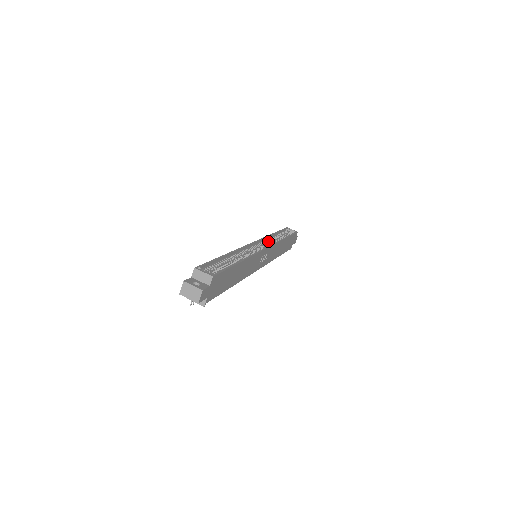
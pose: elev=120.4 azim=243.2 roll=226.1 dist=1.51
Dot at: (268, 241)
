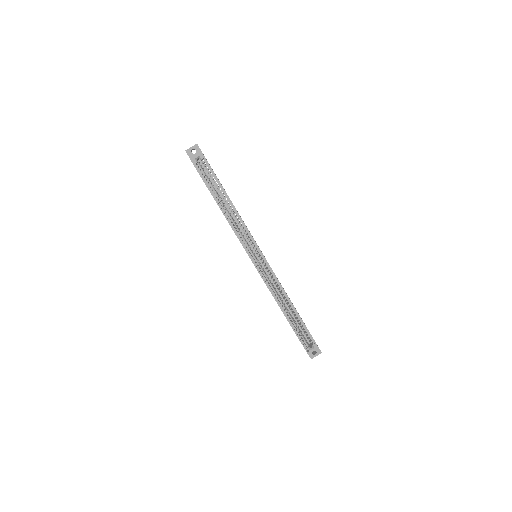
Dot at: (239, 232)
